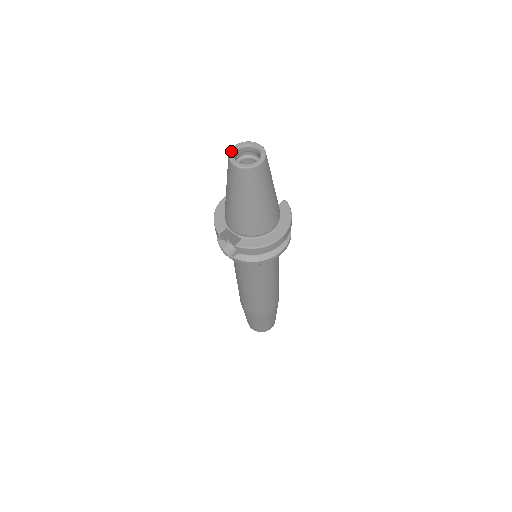
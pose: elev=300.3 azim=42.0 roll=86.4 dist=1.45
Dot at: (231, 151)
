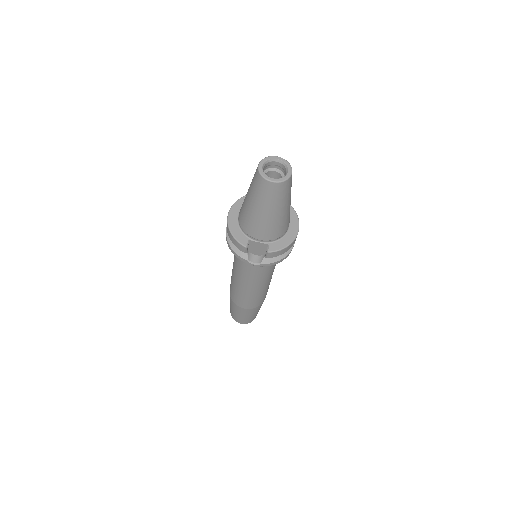
Dot at: (260, 170)
